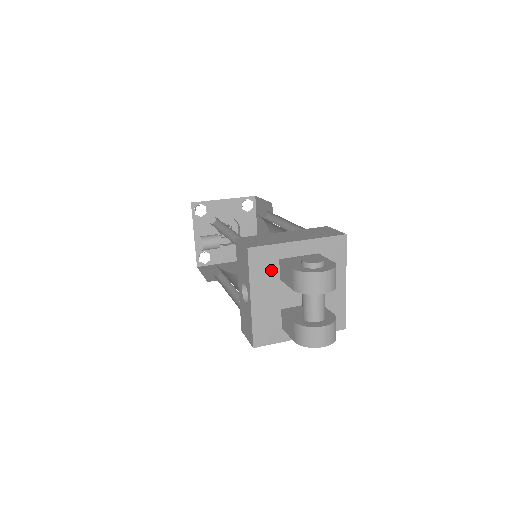
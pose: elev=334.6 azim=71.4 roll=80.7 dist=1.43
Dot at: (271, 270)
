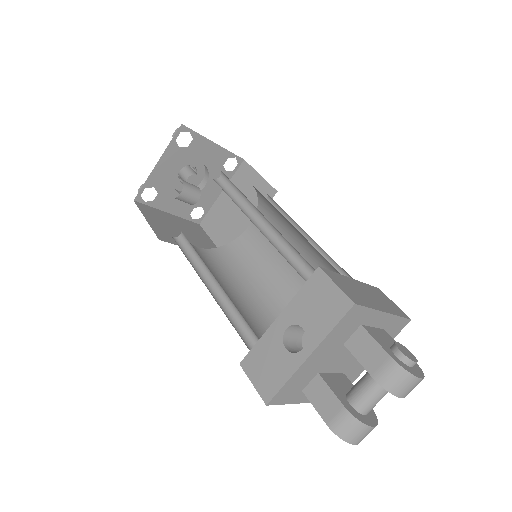
Dot at: (347, 333)
